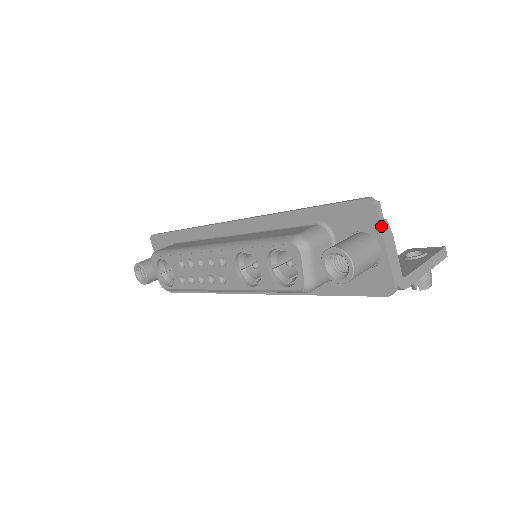
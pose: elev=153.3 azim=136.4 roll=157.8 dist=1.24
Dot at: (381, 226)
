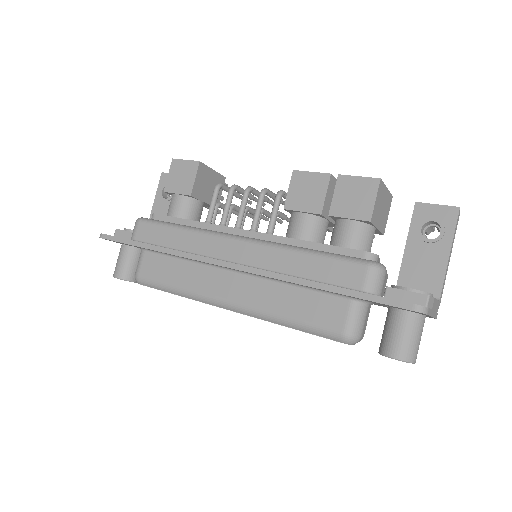
Dot at: (429, 315)
